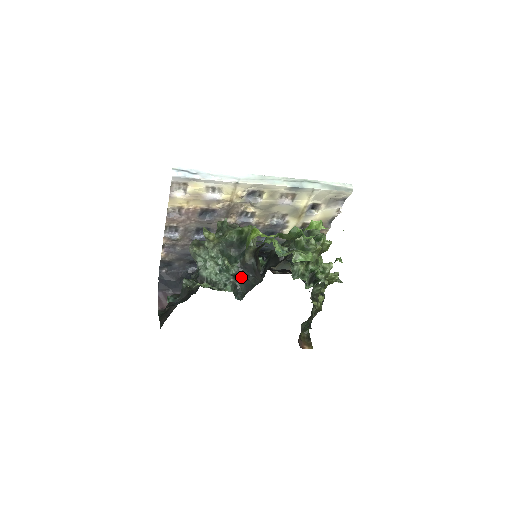
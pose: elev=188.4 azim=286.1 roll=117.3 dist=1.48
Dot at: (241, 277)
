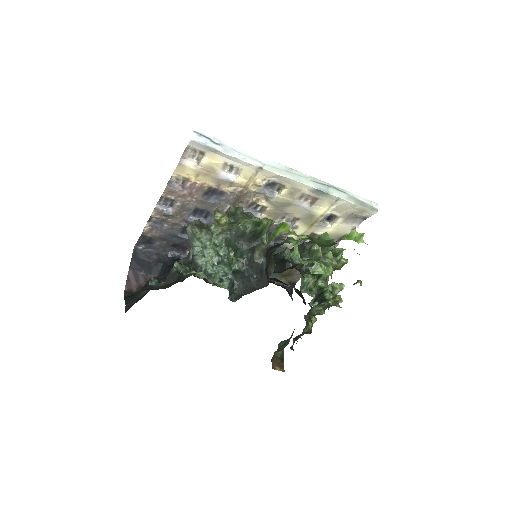
Dot at: (242, 275)
